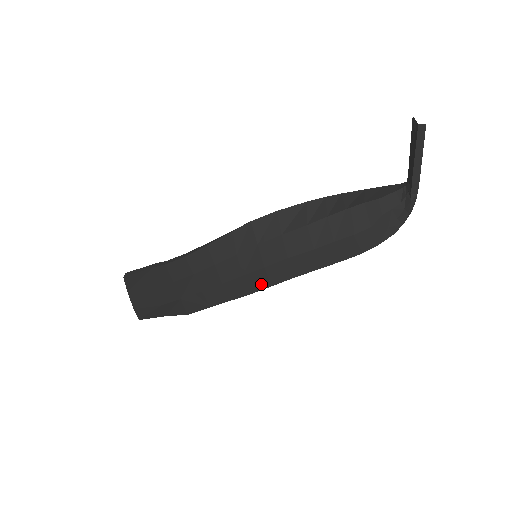
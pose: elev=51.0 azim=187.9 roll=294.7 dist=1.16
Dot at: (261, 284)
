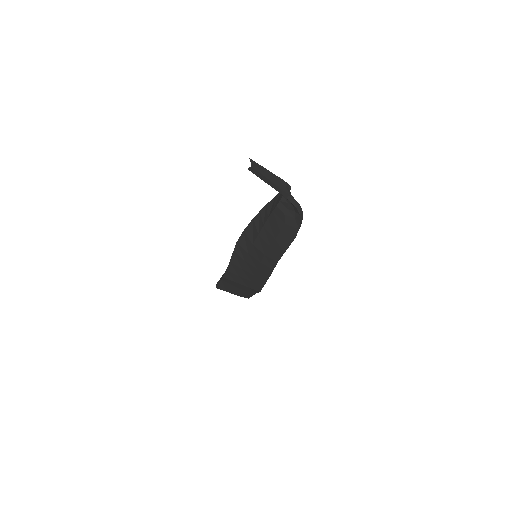
Dot at: (269, 270)
